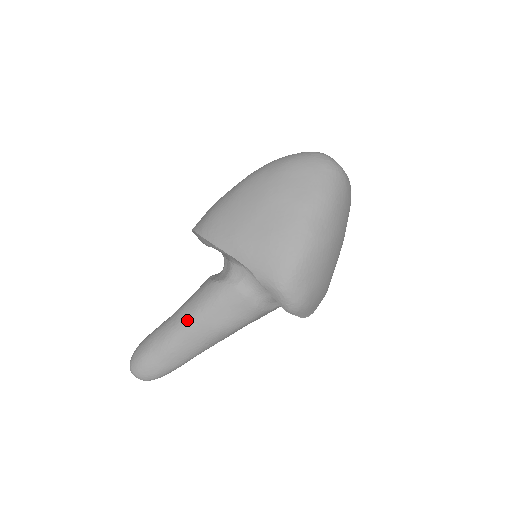
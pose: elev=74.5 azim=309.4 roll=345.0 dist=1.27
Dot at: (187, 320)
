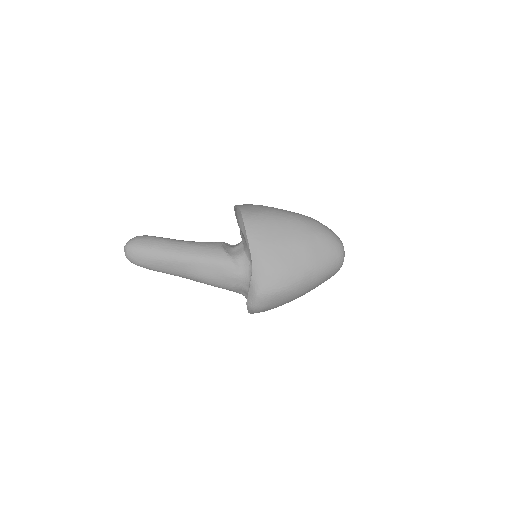
Dot at: (190, 256)
